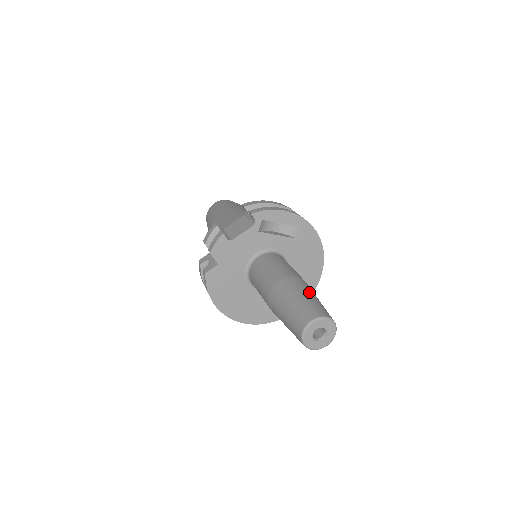
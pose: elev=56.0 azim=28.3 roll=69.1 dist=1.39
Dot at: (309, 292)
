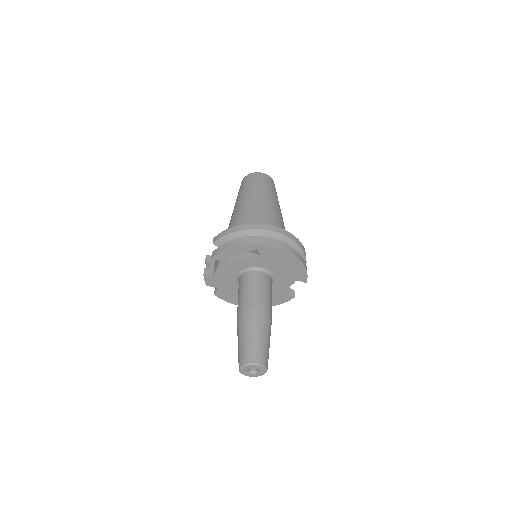
Dot at: (249, 331)
